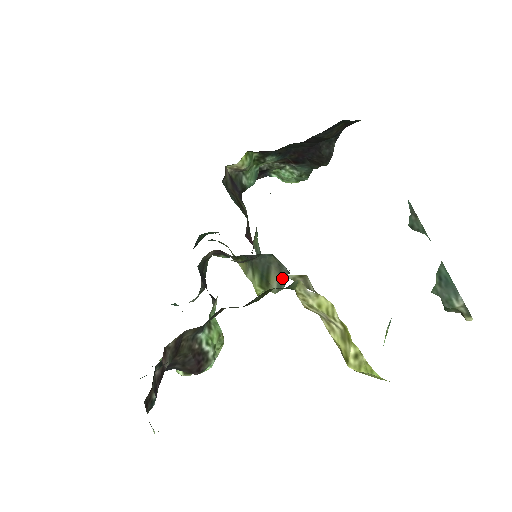
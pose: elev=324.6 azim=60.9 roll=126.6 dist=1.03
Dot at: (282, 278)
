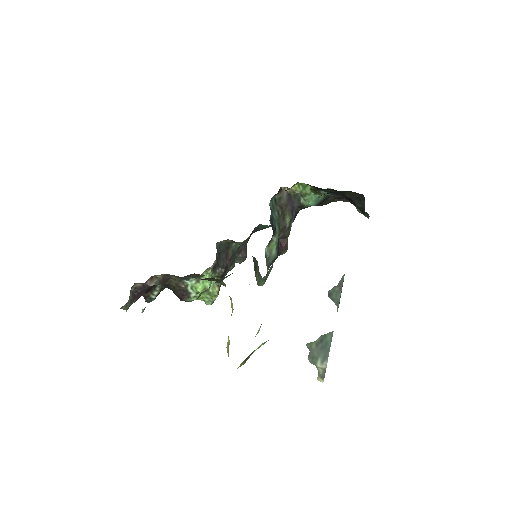
Dot at: (260, 278)
